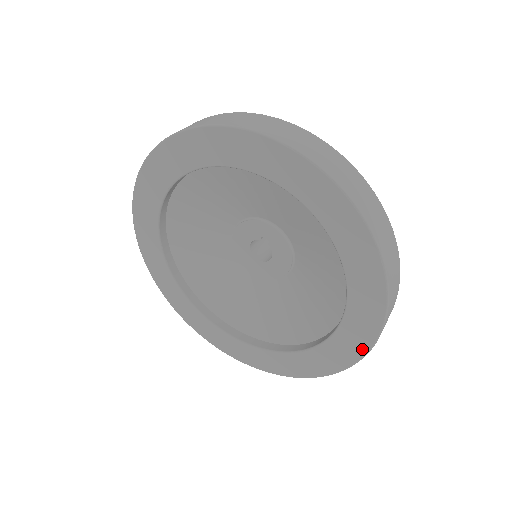
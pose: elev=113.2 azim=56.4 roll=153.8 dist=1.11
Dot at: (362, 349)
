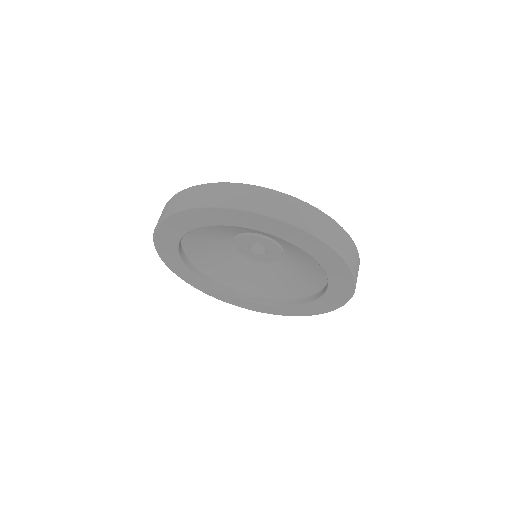
Dot at: (347, 297)
